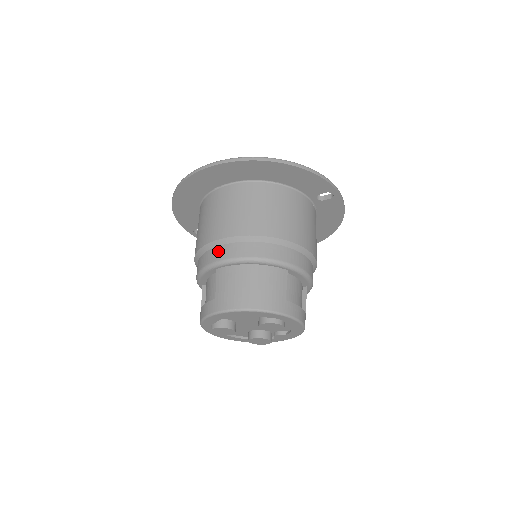
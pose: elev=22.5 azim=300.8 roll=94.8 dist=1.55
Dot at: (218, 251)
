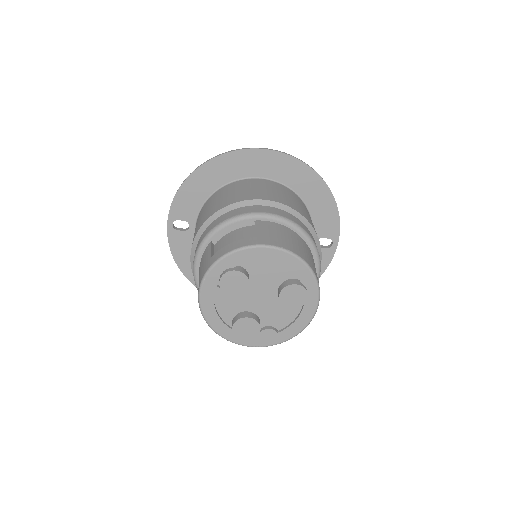
Dot at: (262, 207)
